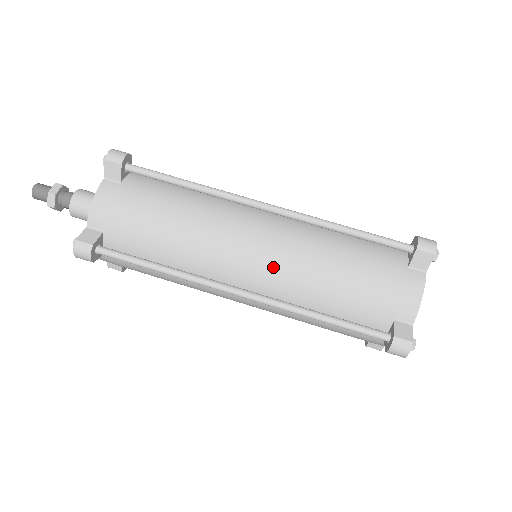
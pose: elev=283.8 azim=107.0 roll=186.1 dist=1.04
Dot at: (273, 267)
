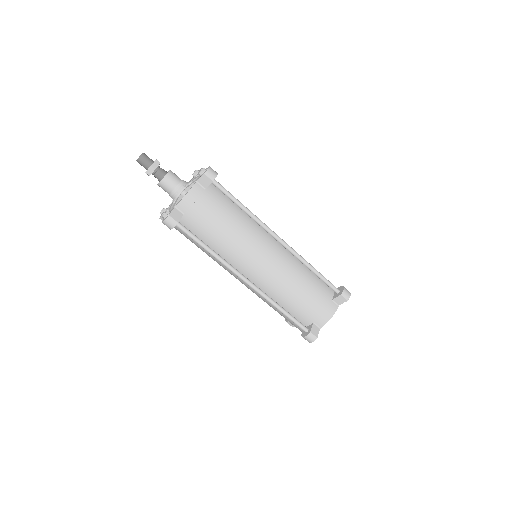
Dot at: (269, 274)
